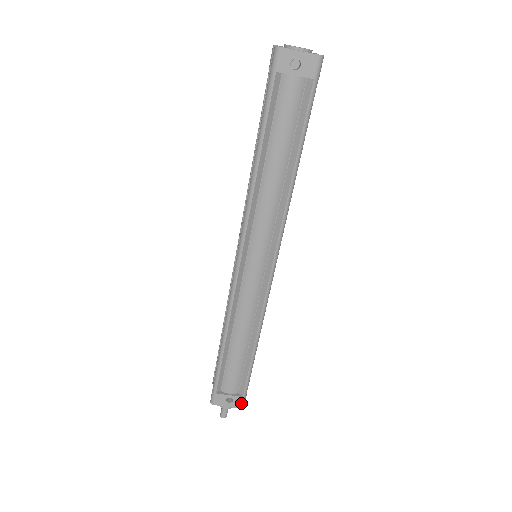
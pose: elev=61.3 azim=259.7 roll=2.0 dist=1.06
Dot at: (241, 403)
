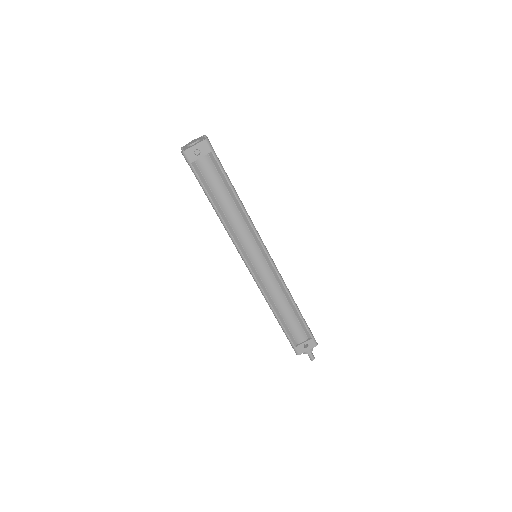
Dot at: (314, 343)
